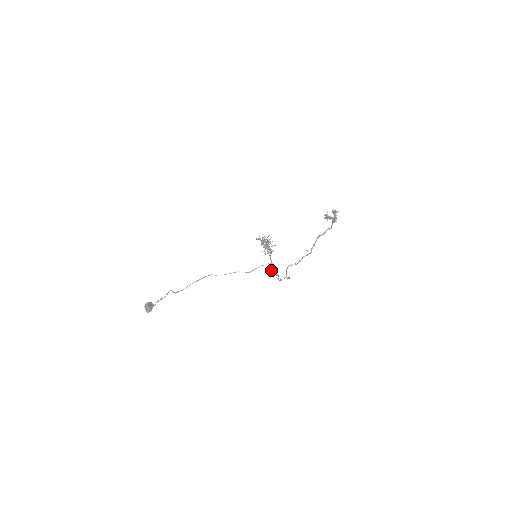
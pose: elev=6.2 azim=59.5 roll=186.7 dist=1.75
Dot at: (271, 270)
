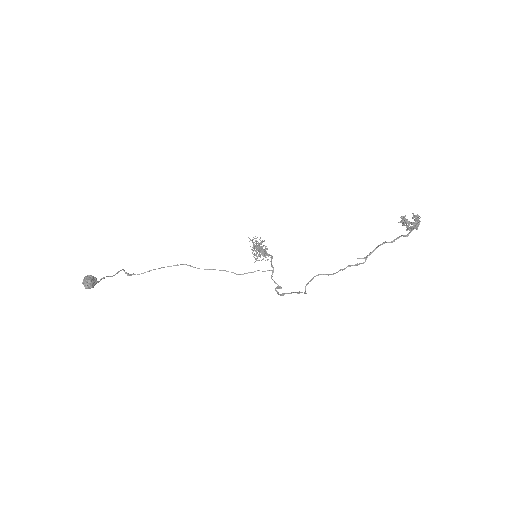
Dot at: (272, 279)
